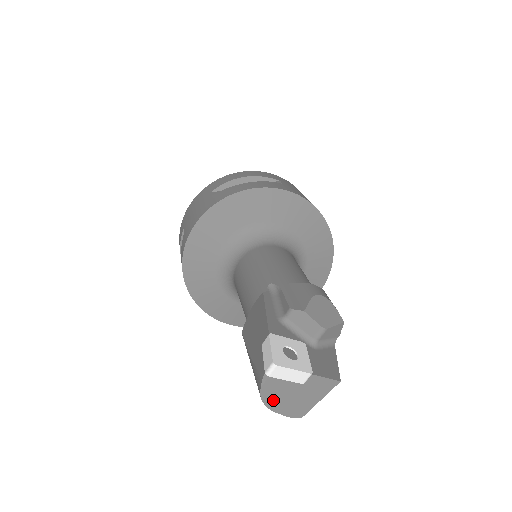
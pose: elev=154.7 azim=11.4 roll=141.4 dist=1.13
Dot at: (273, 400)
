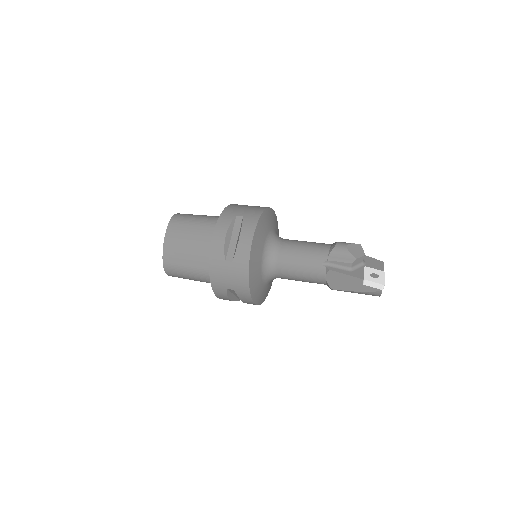
Dot at: occluded
